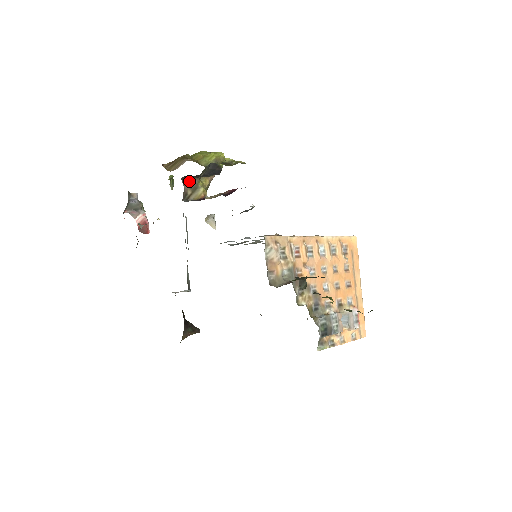
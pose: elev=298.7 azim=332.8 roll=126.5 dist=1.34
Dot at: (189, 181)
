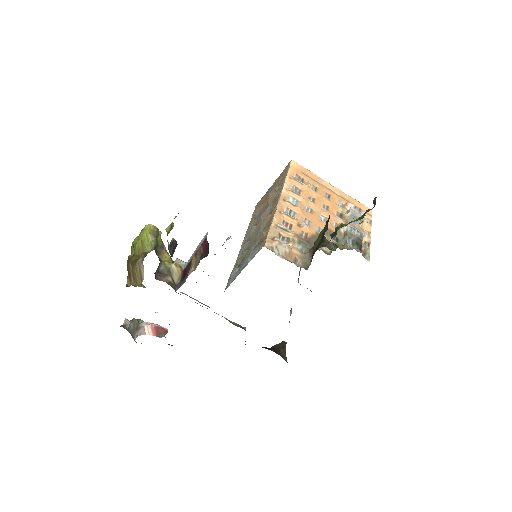
Dot at: (159, 273)
